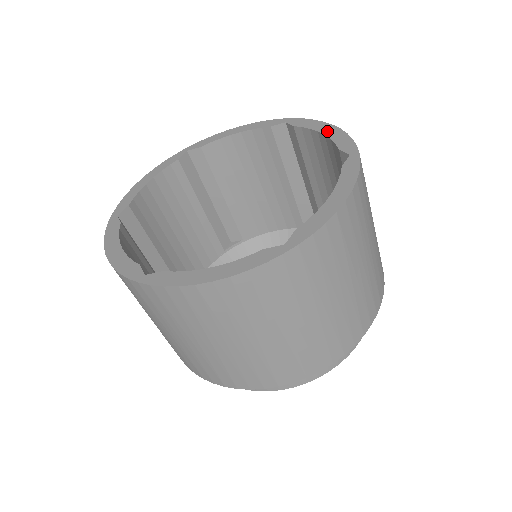
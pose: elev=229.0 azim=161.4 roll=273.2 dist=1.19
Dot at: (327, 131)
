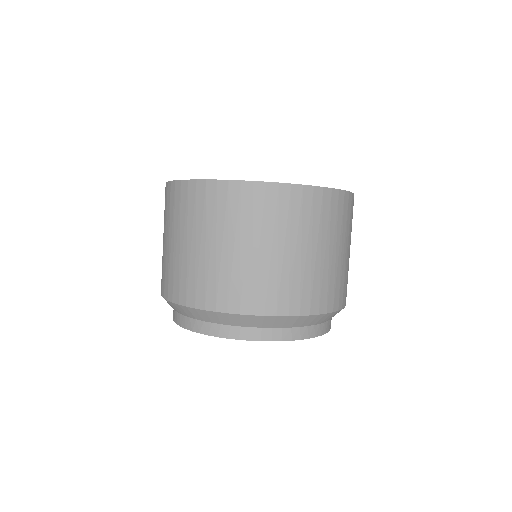
Dot at: occluded
